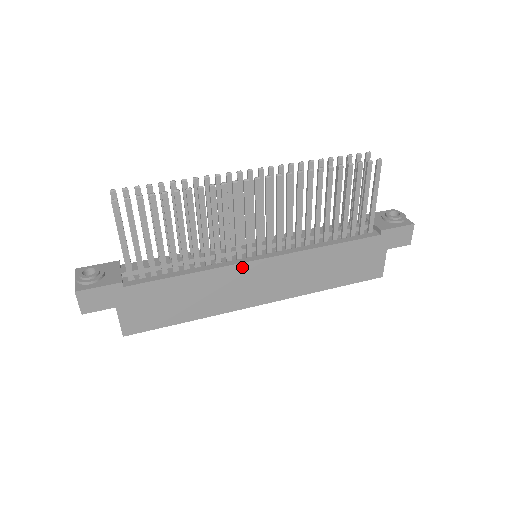
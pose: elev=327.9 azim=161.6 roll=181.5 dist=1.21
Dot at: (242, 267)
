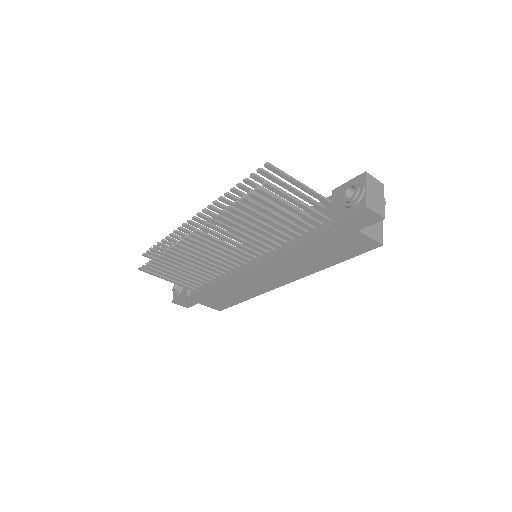
Dot at: (242, 274)
